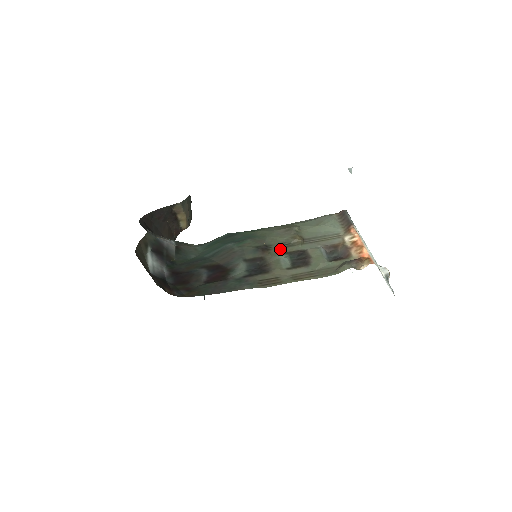
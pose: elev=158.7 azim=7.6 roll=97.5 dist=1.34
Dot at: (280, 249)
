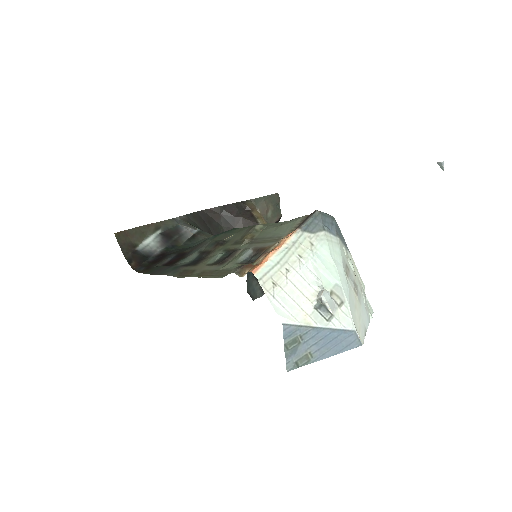
Dot at: (228, 246)
